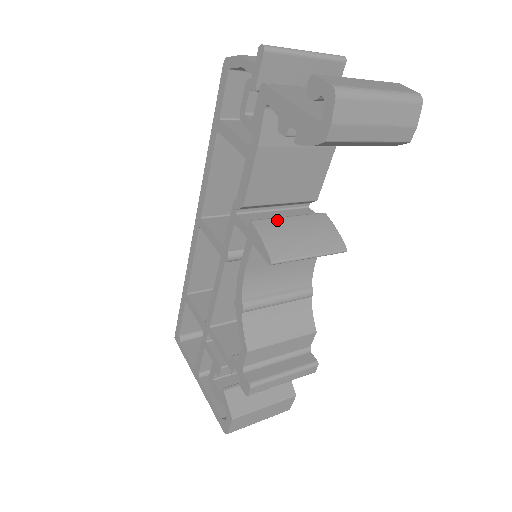
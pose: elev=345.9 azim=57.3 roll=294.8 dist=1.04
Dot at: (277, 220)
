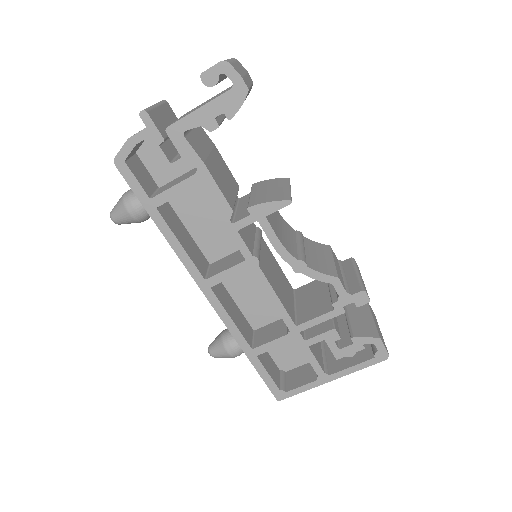
Dot at: (252, 198)
